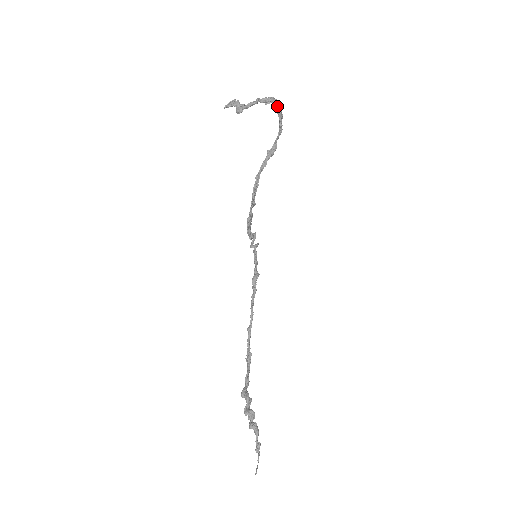
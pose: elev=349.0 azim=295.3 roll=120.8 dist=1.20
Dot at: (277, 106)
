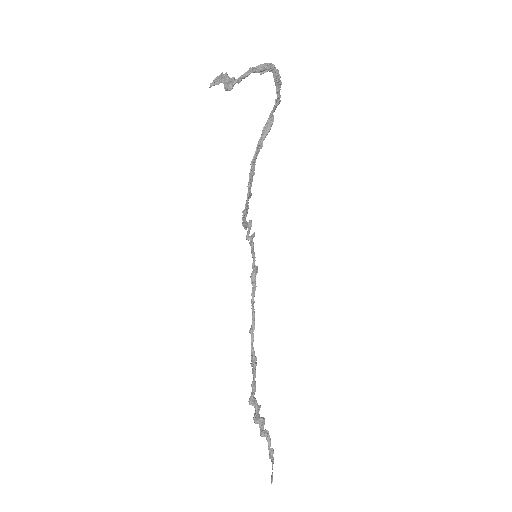
Dot at: (275, 74)
